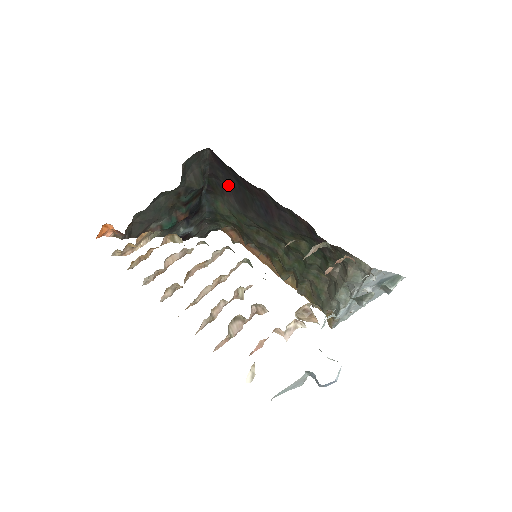
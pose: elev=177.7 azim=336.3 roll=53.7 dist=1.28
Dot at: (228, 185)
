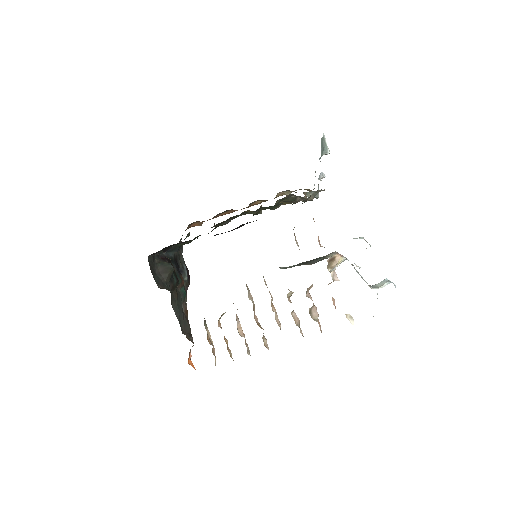
Dot at: occluded
